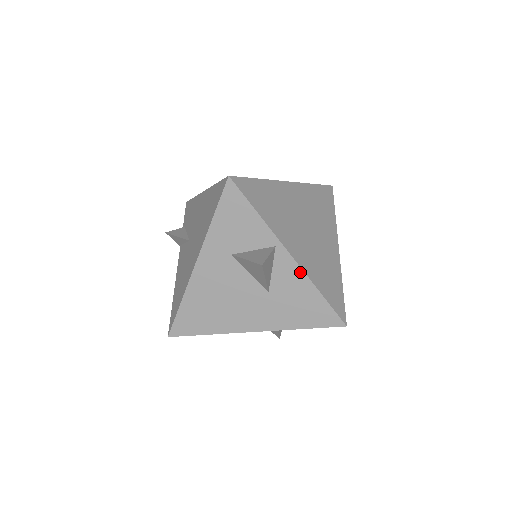
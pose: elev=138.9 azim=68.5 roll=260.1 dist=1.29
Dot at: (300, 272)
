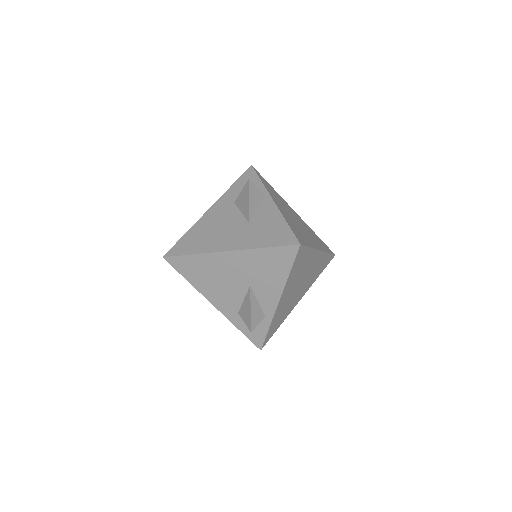
Dot at: (276, 210)
